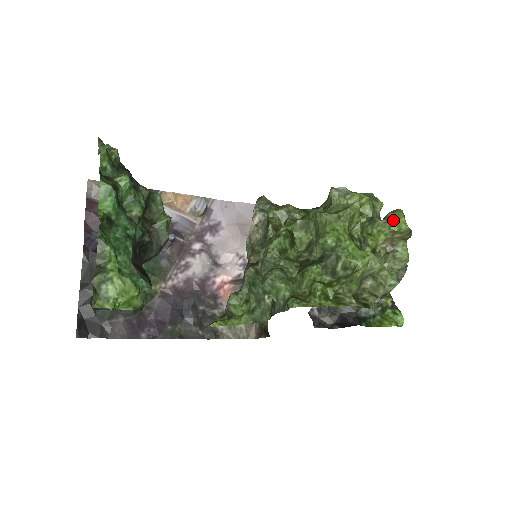
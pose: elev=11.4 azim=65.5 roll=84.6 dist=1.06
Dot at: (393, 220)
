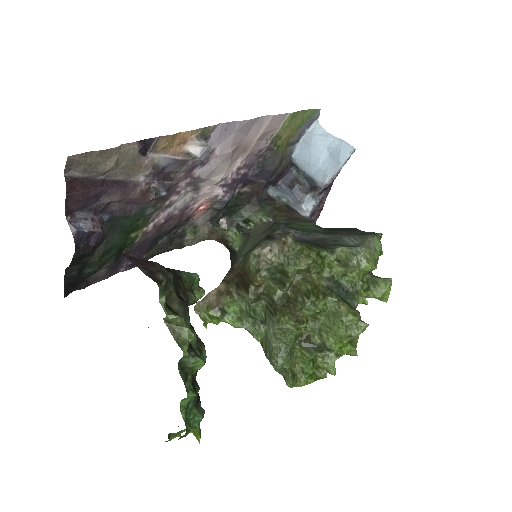
Dot at: (381, 296)
